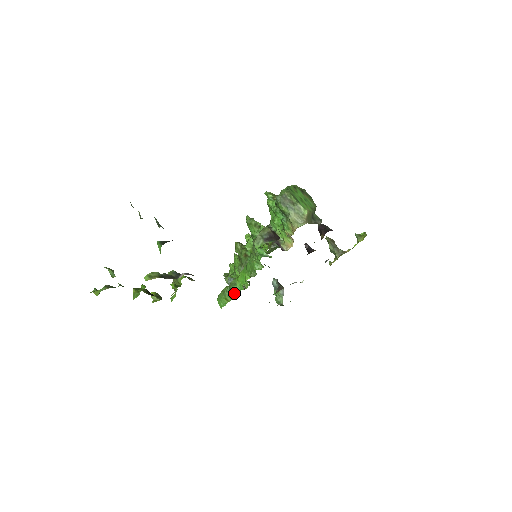
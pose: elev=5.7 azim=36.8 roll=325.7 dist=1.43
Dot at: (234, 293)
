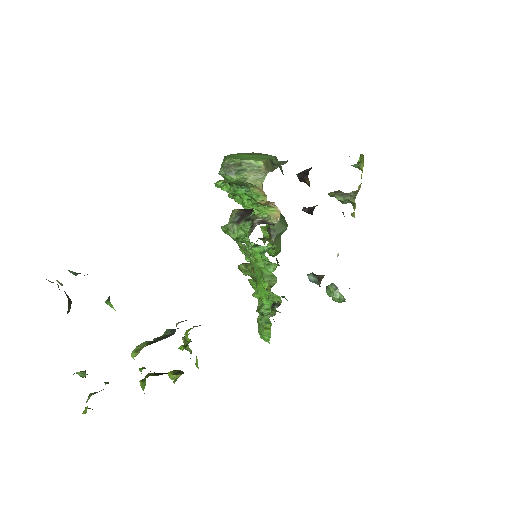
Dot at: (267, 315)
